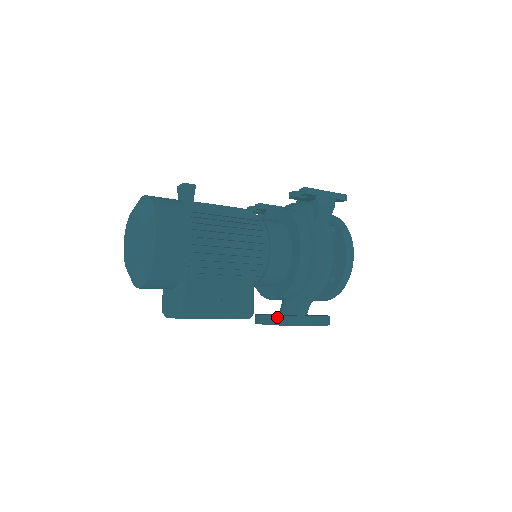
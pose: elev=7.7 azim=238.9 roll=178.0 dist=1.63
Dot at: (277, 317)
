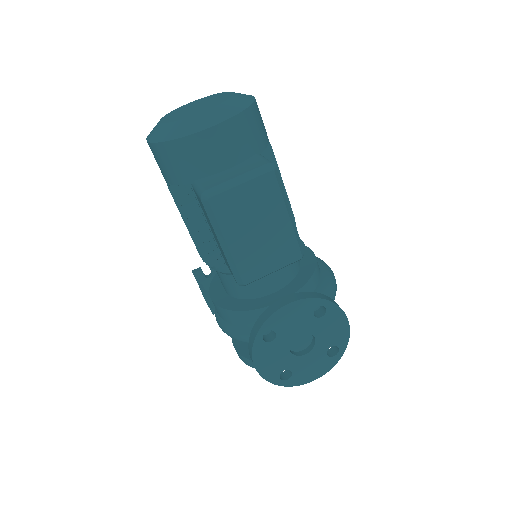
Dot at: (311, 292)
